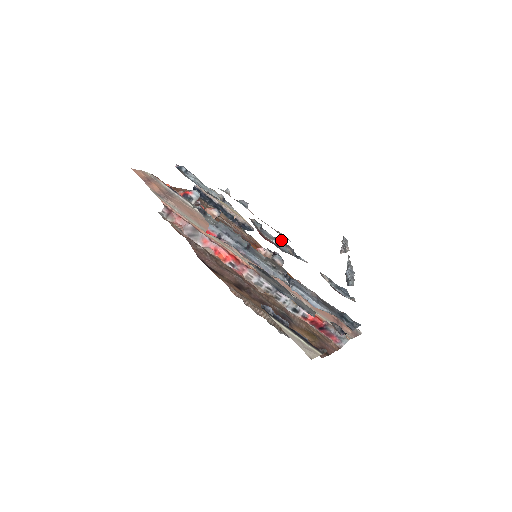
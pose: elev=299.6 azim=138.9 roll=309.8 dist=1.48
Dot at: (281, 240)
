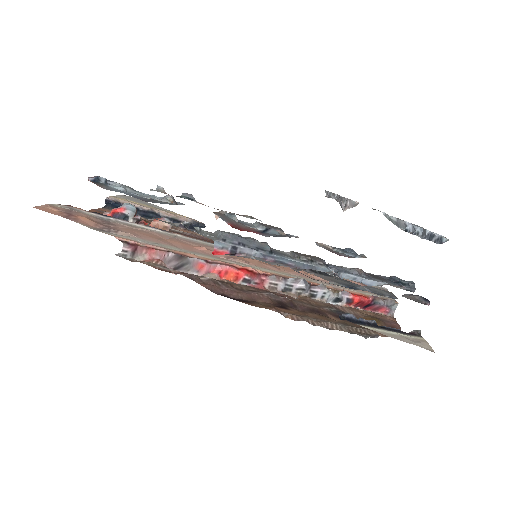
Dot at: occluded
